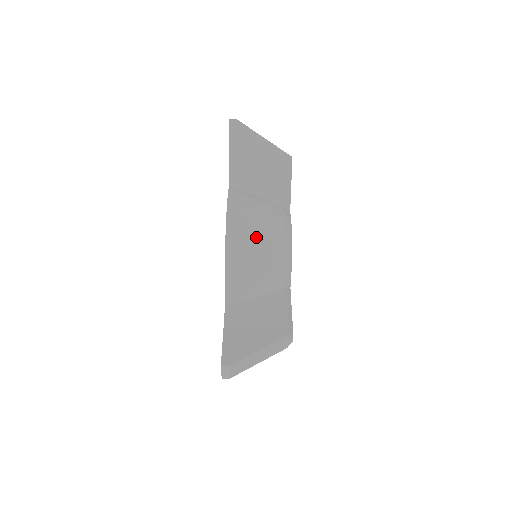
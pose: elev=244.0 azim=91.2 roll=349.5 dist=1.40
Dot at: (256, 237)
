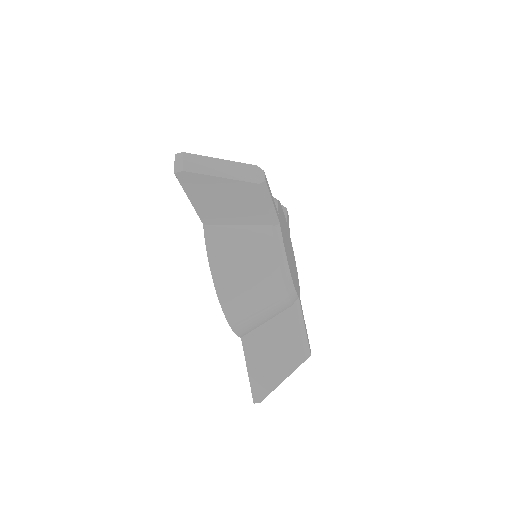
Dot at: (251, 288)
